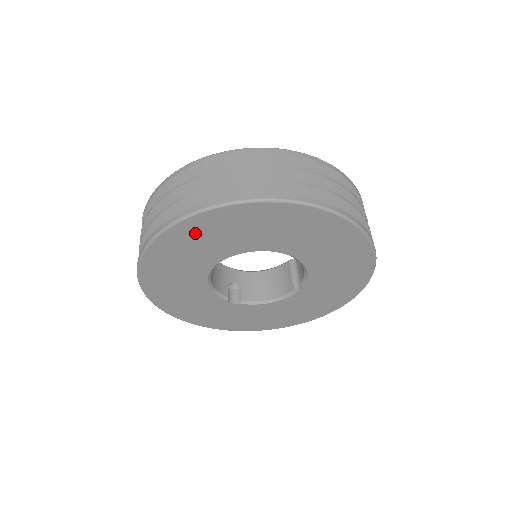
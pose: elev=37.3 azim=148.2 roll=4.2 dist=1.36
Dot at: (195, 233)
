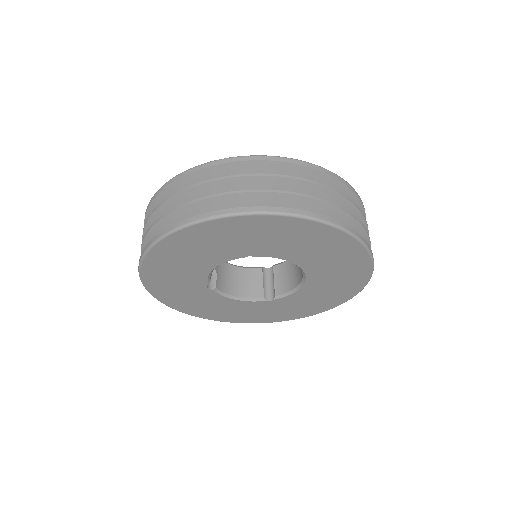
Dot at: (280, 229)
